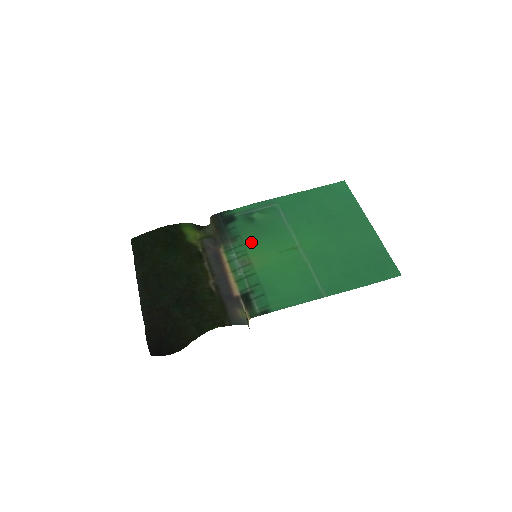
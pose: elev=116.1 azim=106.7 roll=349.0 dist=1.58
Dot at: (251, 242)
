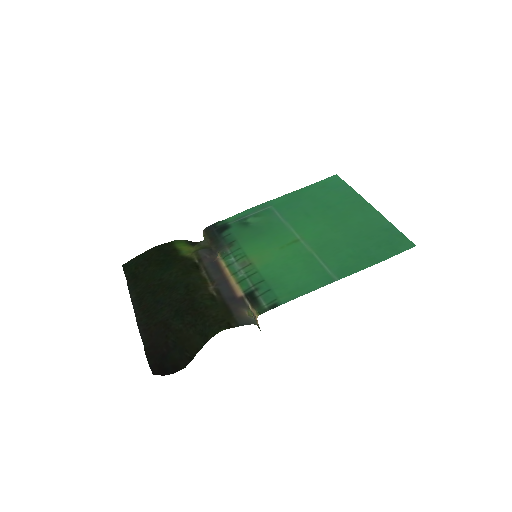
Dot at: (249, 244)
